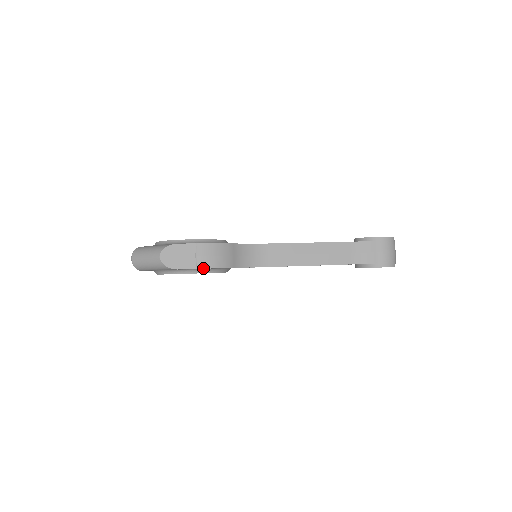
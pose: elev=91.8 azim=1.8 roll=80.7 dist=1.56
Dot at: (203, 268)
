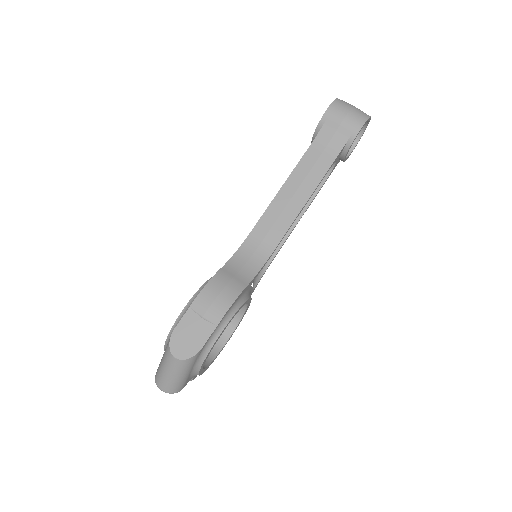
Dot at: (221, 319)
